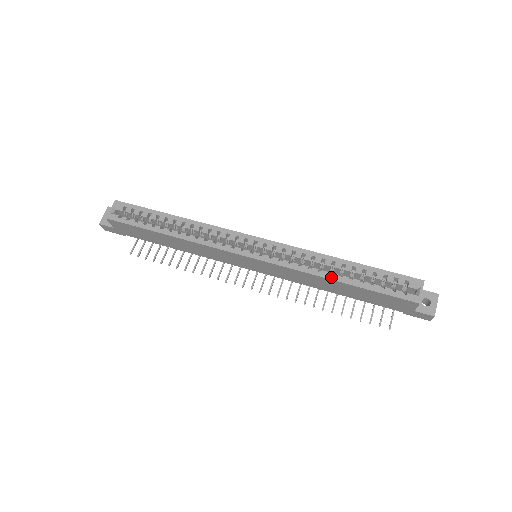
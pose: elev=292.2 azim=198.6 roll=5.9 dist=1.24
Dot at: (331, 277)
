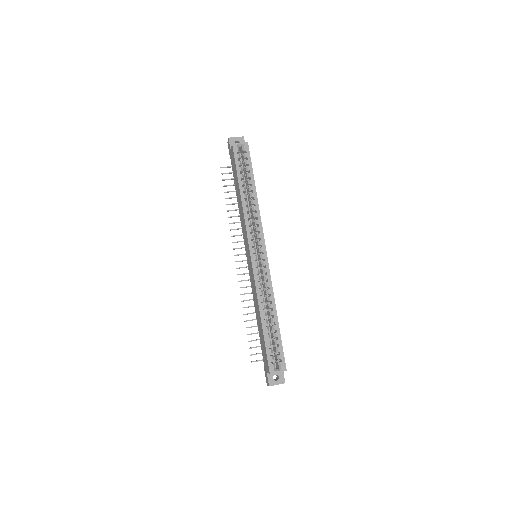
Dot at: (262, 312)
